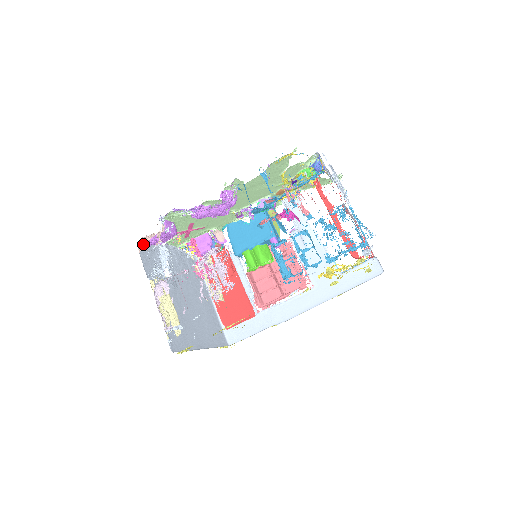
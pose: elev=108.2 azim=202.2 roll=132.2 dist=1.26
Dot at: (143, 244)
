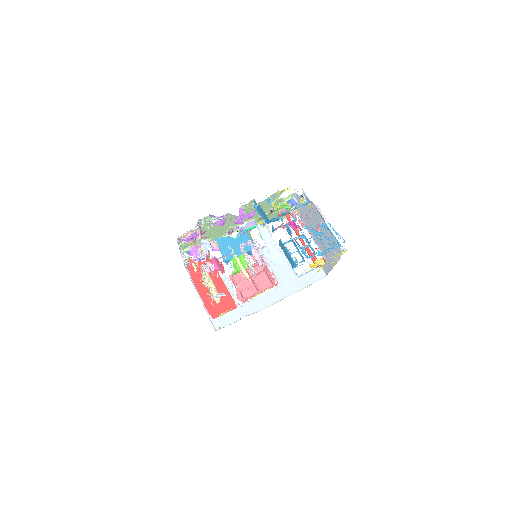
Dot at: (184, 238)
